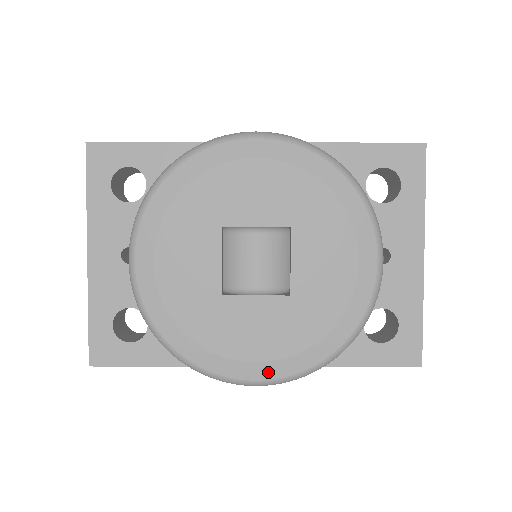
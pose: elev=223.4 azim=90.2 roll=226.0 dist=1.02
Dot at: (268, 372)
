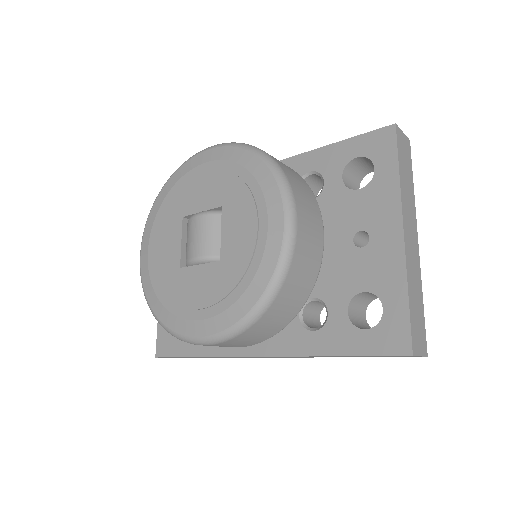
Dot at: (206, 329)
